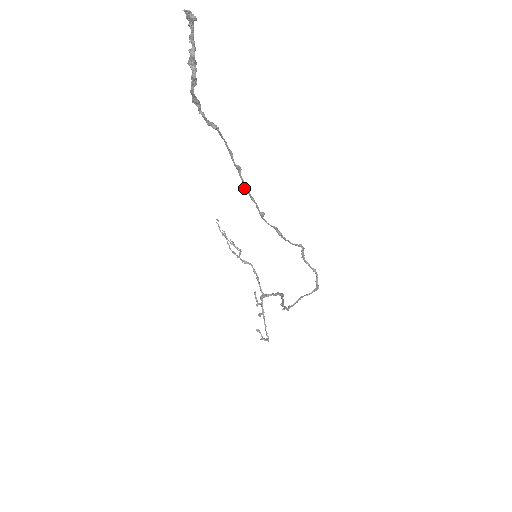
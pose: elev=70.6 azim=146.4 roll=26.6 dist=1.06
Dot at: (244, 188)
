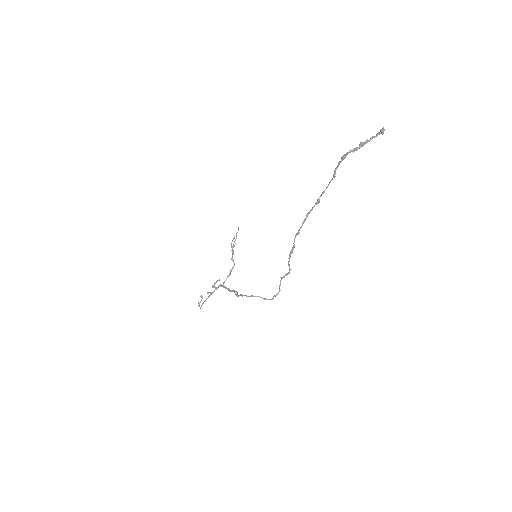
Dot at: (308, 213)
